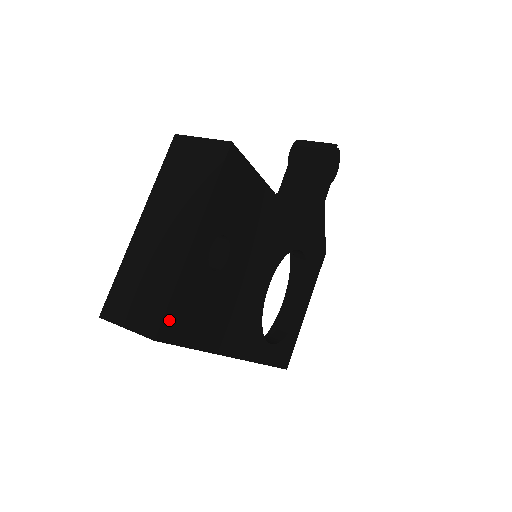
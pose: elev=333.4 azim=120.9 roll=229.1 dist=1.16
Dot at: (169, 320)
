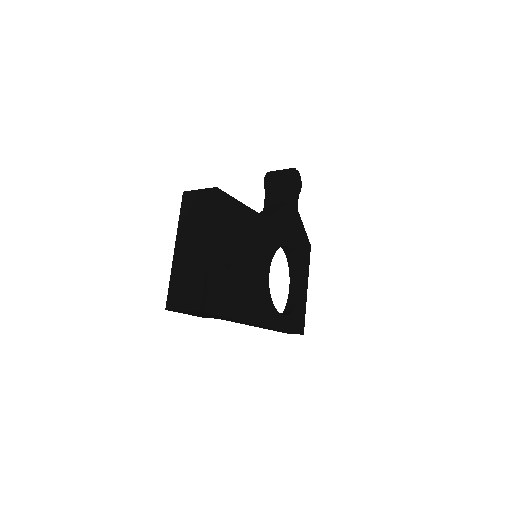
Dot at: (206, 299)
